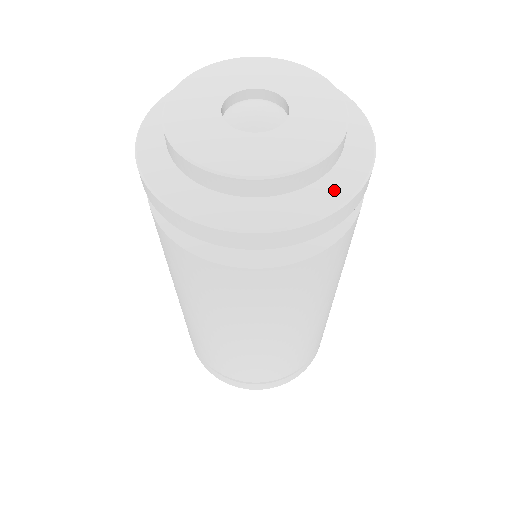
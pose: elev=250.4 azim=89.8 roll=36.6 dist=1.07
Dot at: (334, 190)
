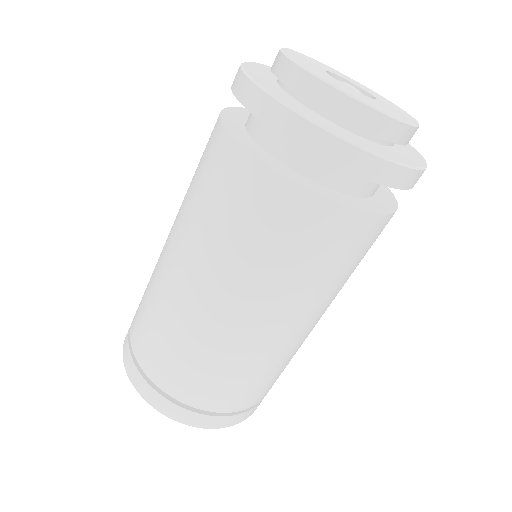
Dot at: (406, 158)
